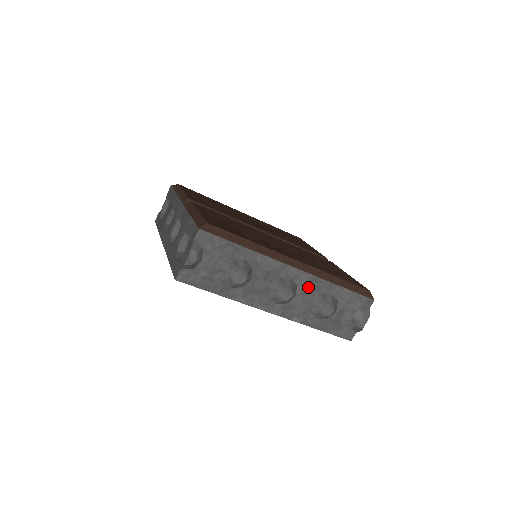
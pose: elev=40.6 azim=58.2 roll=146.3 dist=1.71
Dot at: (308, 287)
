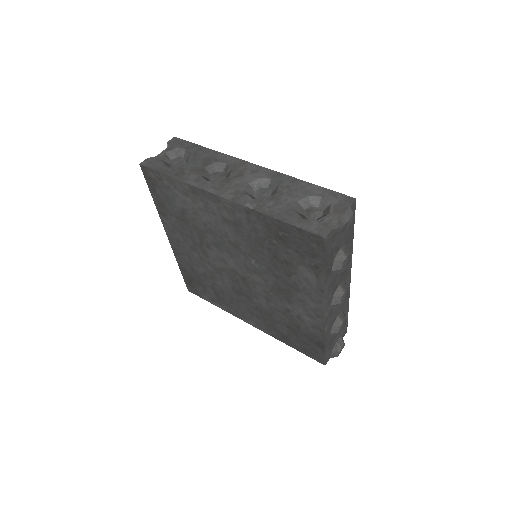
Dot at: occluded
